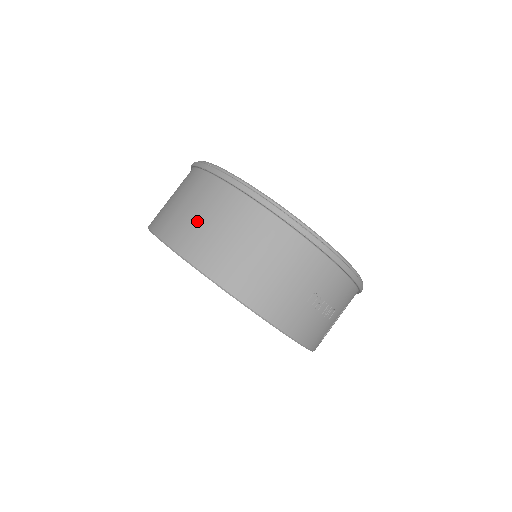
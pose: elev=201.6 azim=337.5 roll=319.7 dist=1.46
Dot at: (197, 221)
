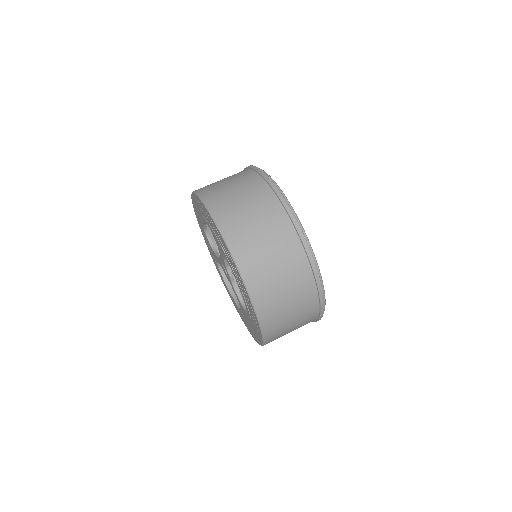
Dot at: (280, 294)
